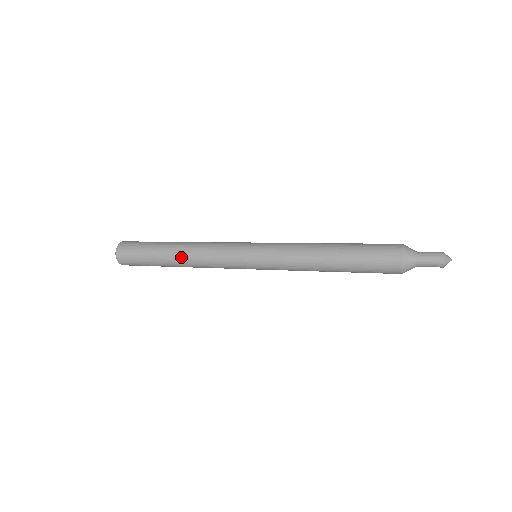
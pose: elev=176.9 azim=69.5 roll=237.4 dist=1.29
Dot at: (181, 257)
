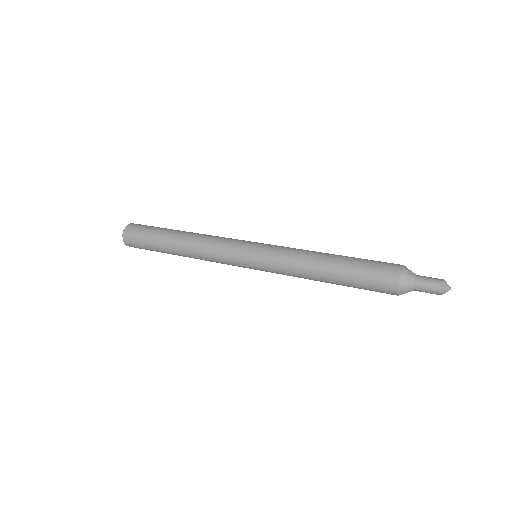
Dot at: (183, 250)
